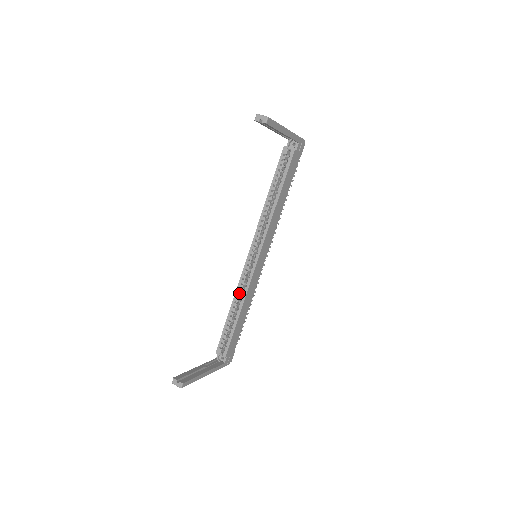
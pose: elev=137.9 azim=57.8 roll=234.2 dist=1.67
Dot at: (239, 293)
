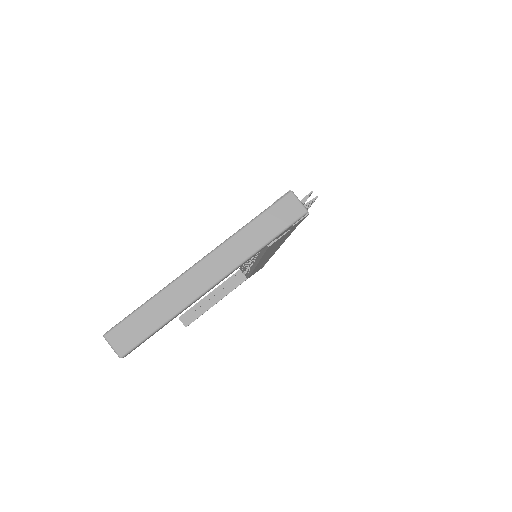
Dot at: occluded
